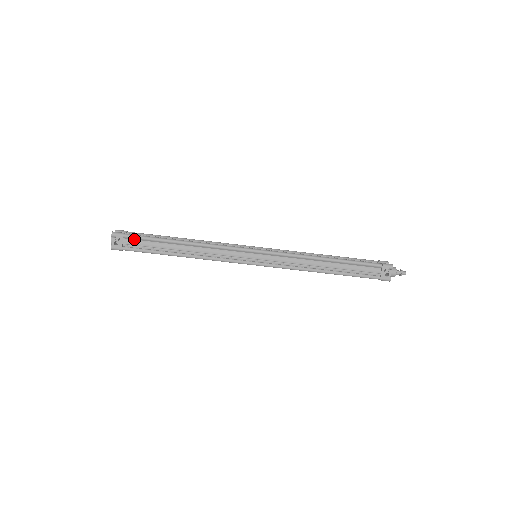
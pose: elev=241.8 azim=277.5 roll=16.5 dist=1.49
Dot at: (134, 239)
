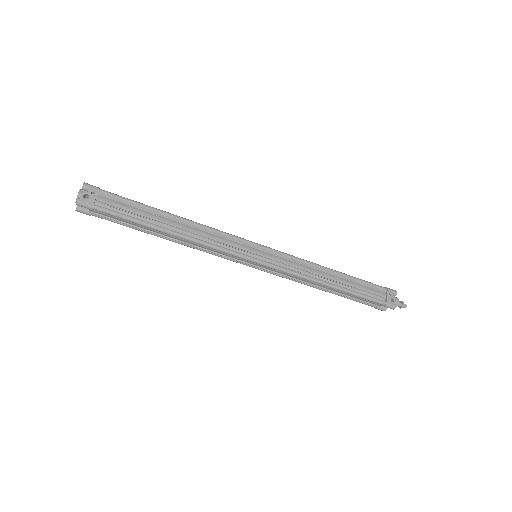
Dot at: (112, 198)
